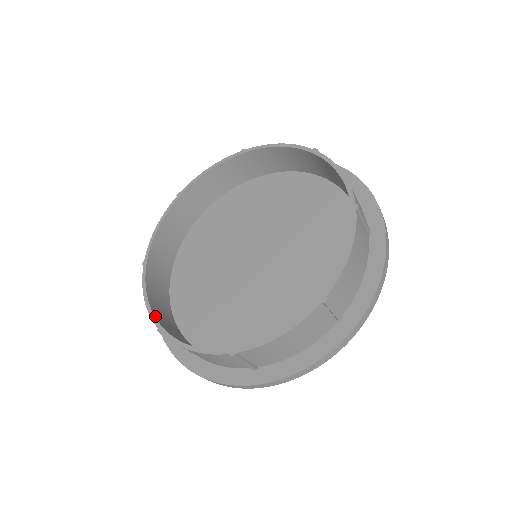
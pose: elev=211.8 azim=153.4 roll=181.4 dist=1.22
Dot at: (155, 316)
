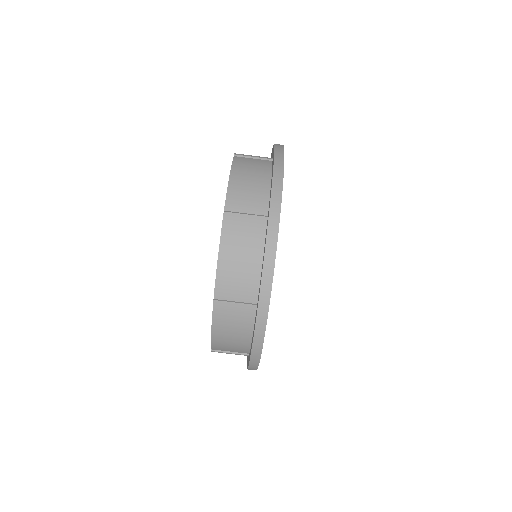
Dot at: (213, 314)
